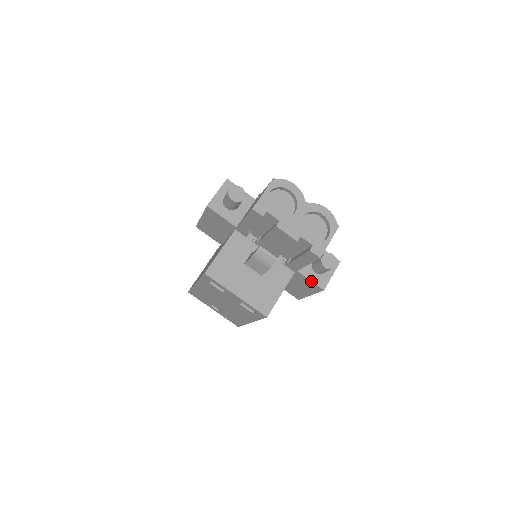
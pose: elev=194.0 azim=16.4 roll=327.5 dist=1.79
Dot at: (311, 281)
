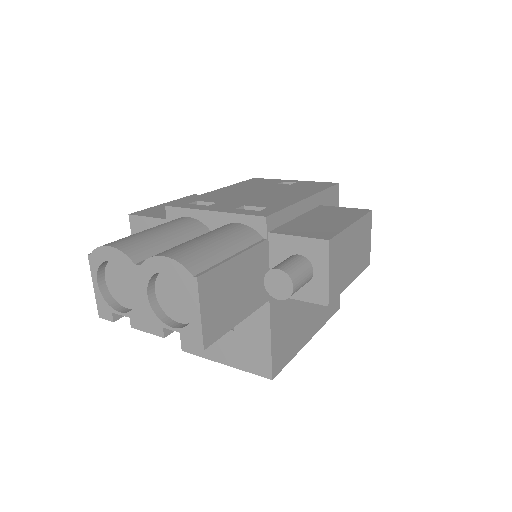
Dot at: (301, 300)
